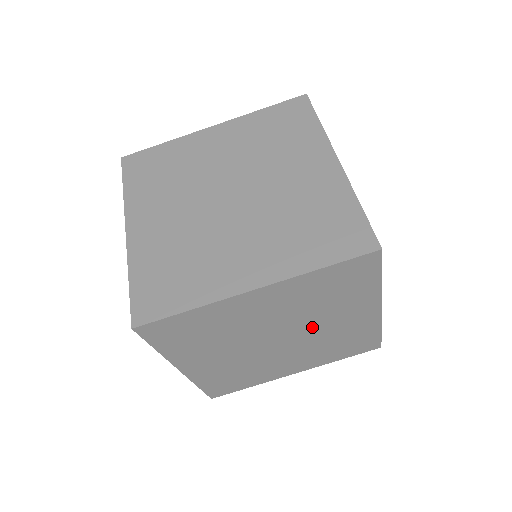
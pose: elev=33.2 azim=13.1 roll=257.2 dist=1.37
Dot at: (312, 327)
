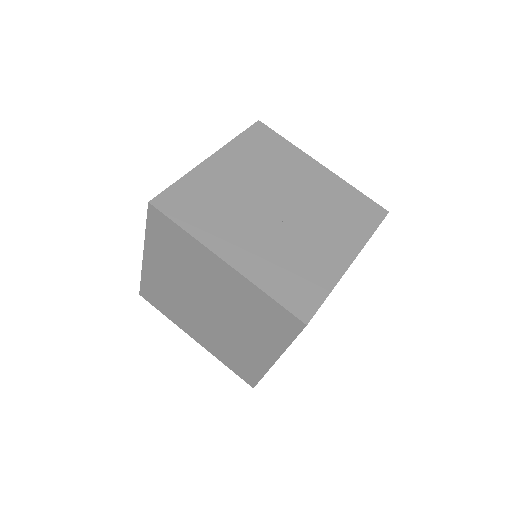
Dot at: (231, 323)
